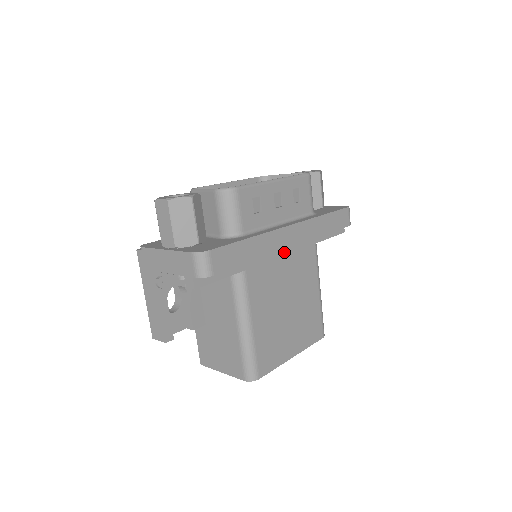
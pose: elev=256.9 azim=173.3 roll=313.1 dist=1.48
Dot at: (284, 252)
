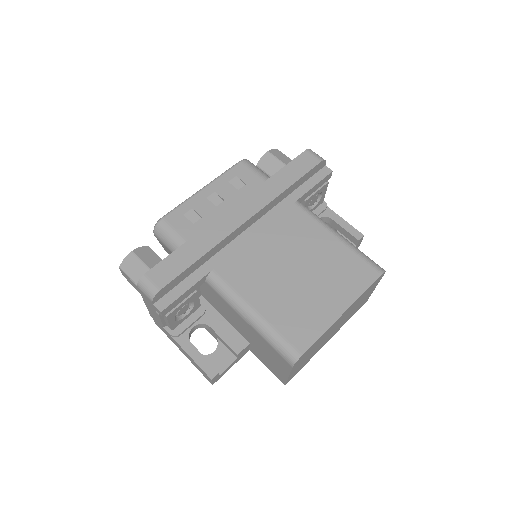
Dot at: (255, 231)
